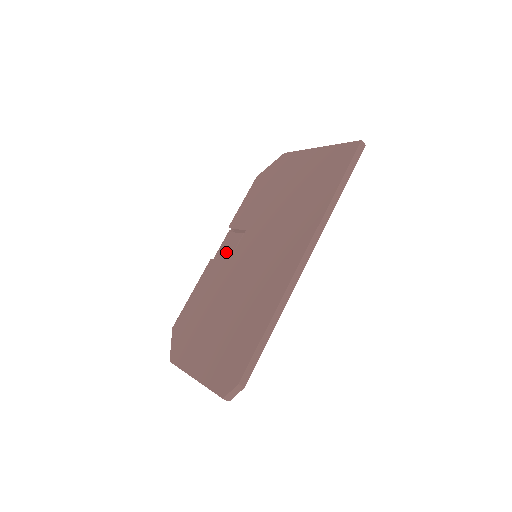
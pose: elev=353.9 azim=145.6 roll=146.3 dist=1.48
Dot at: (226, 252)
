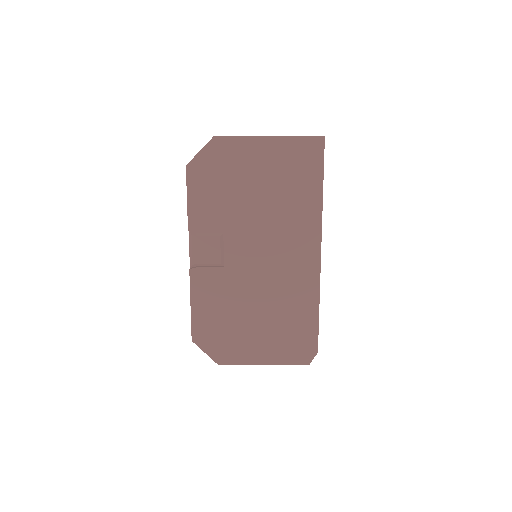
Dot at: (209, 259)
